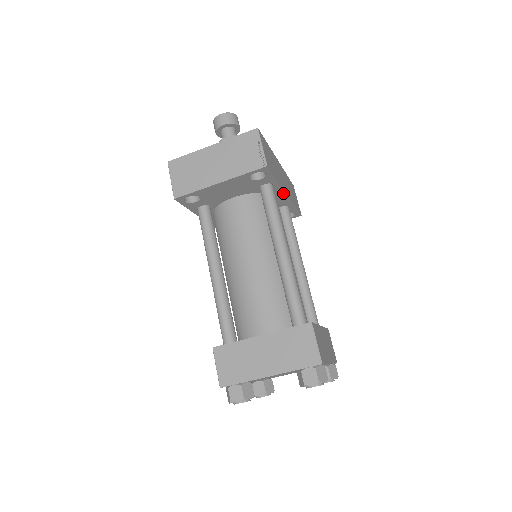
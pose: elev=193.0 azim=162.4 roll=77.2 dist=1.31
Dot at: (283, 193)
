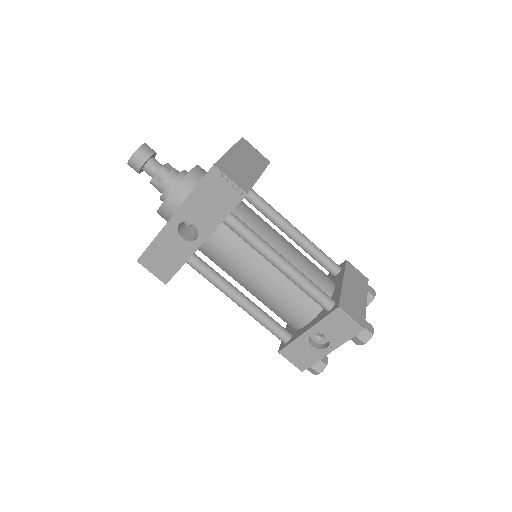
Dot at: occluded
